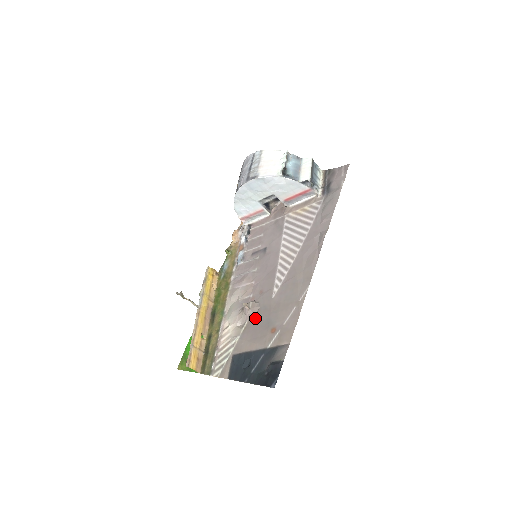
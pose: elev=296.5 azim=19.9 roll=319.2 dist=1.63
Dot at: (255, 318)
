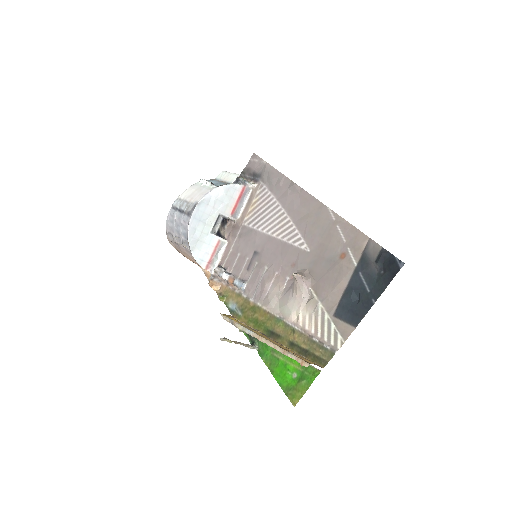
Dot at: (314, 277)
